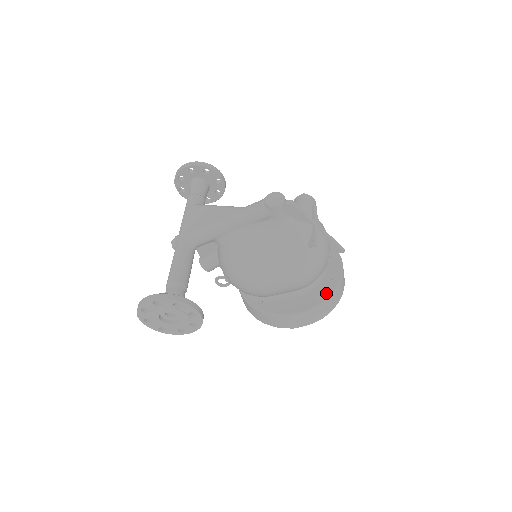
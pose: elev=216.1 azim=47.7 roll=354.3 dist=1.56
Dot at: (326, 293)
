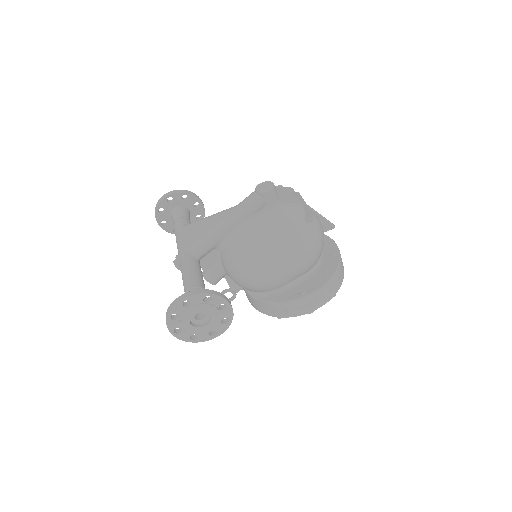
Dot at: (332, 268)
